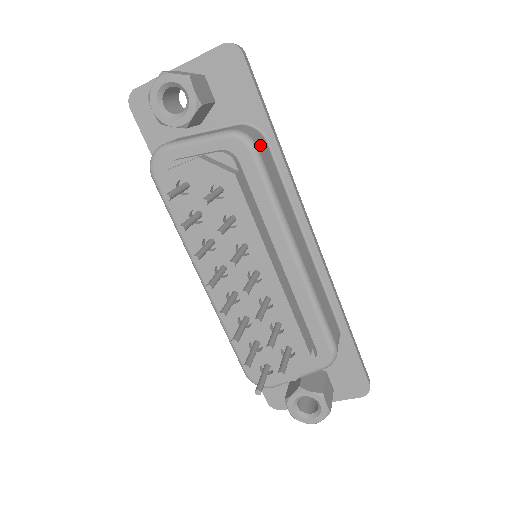
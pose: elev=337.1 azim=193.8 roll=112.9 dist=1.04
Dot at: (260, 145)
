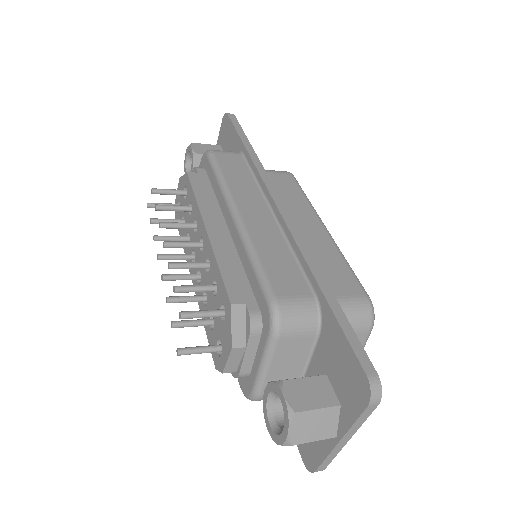
Dot at: (222, 153)
